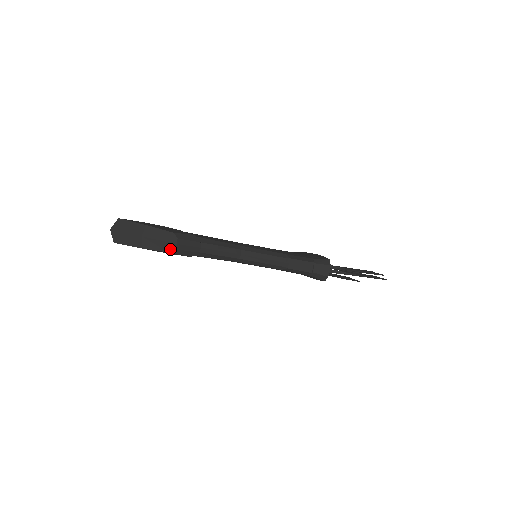
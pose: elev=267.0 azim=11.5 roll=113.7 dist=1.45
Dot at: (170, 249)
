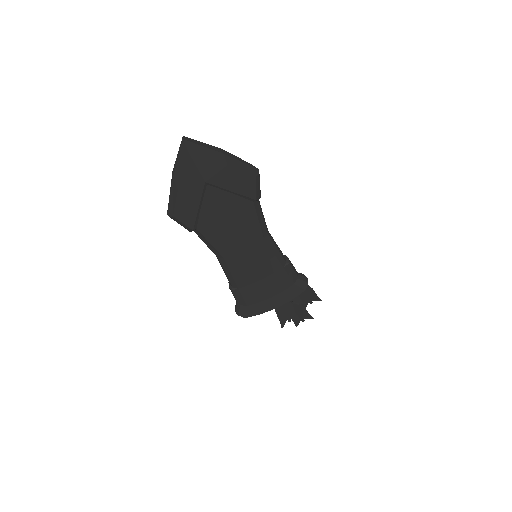
Dot at: (254, 173)
